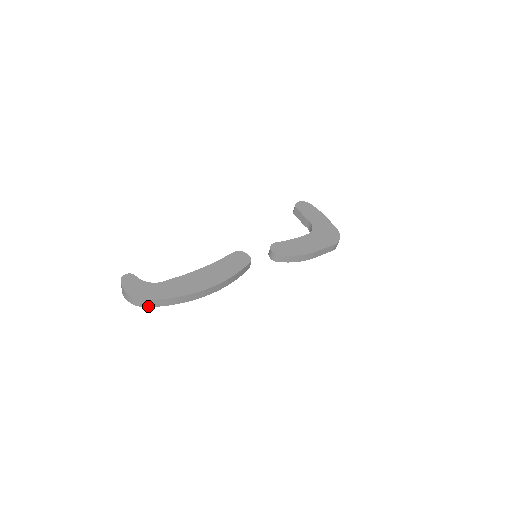
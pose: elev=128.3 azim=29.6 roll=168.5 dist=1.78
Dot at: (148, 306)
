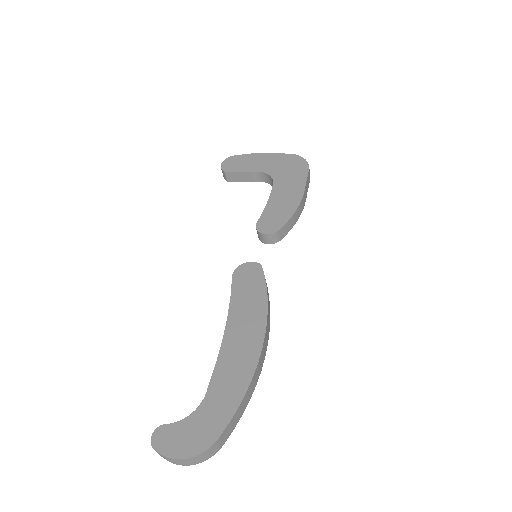
Dot at: (224, 442)
